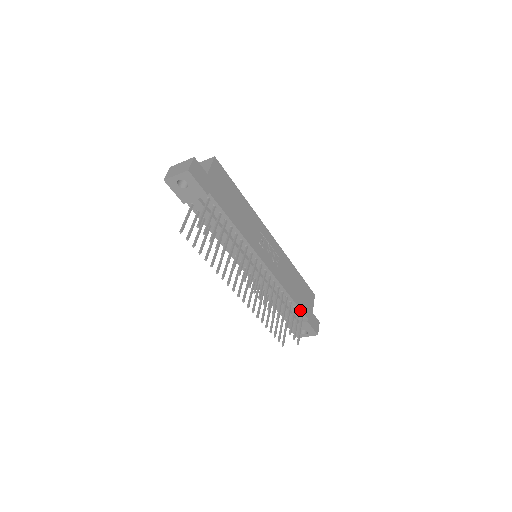
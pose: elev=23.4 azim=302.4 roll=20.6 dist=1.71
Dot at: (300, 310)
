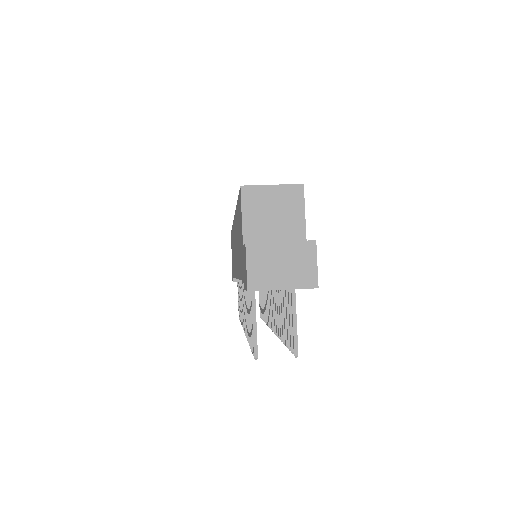
Dot at: occluded
